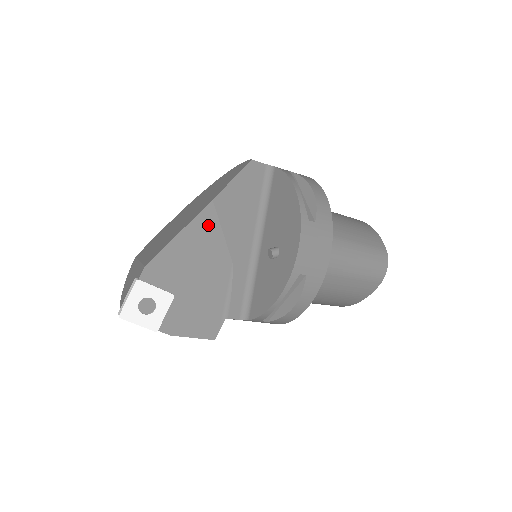
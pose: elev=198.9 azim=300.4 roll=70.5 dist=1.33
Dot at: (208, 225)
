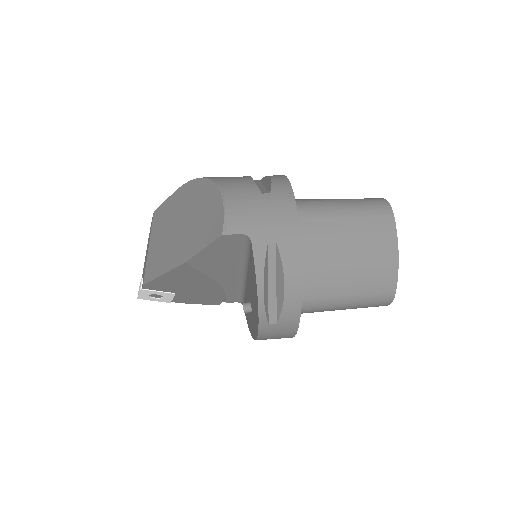
Dot at: (188, 272)
